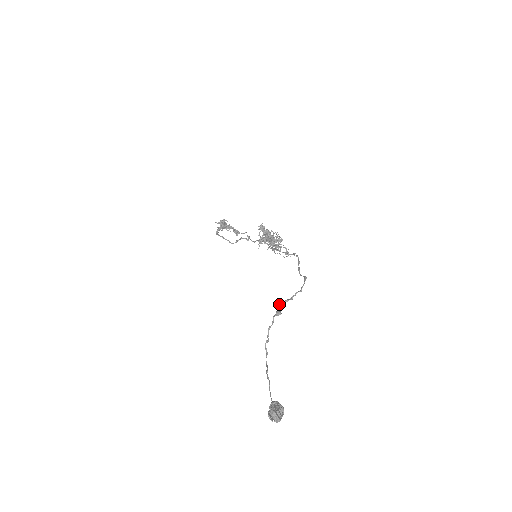
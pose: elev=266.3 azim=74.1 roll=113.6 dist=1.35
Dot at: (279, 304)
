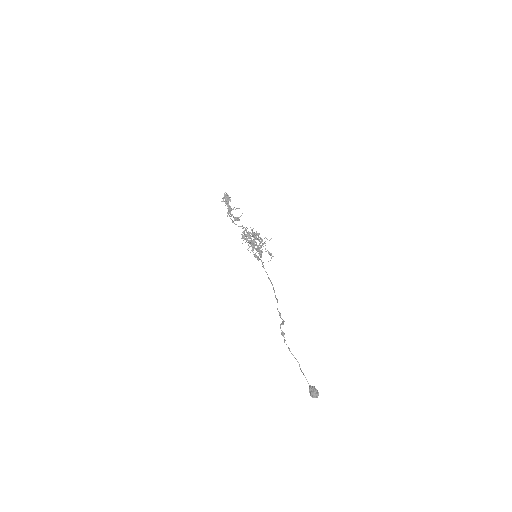
Dot at: (280, 327)
